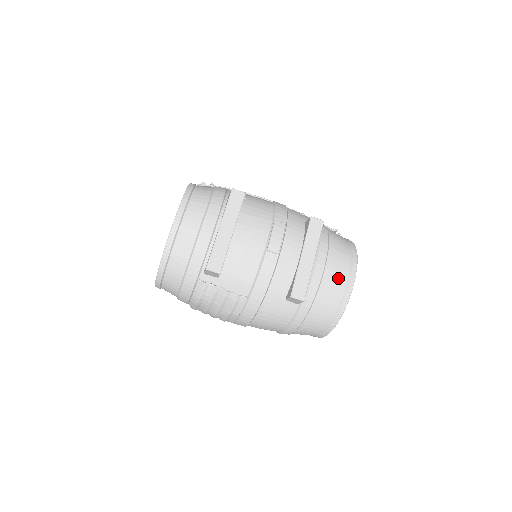
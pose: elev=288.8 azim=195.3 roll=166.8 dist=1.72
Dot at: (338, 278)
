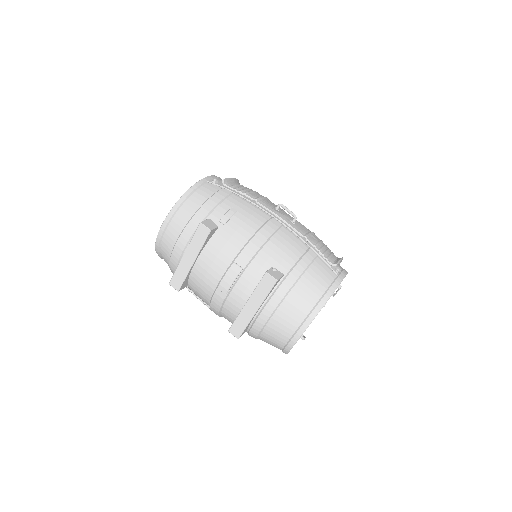
Dot at: (283, 330)
